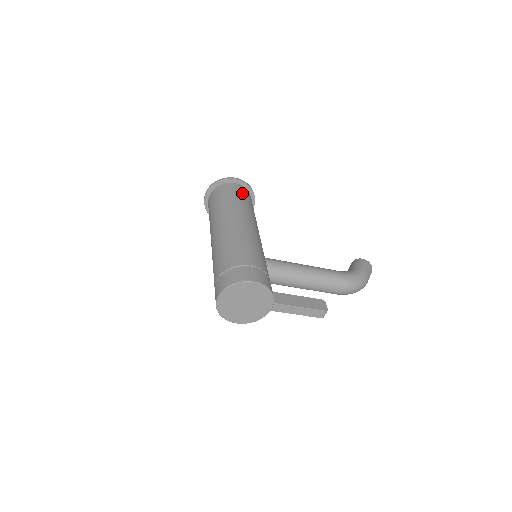
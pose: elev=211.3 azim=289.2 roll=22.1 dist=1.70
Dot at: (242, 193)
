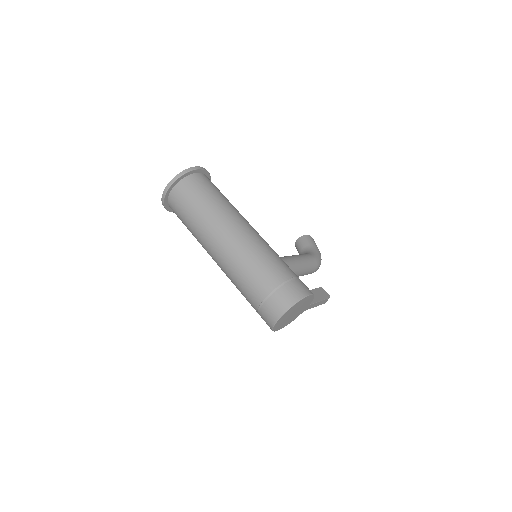
Dot at: (214, 186)
